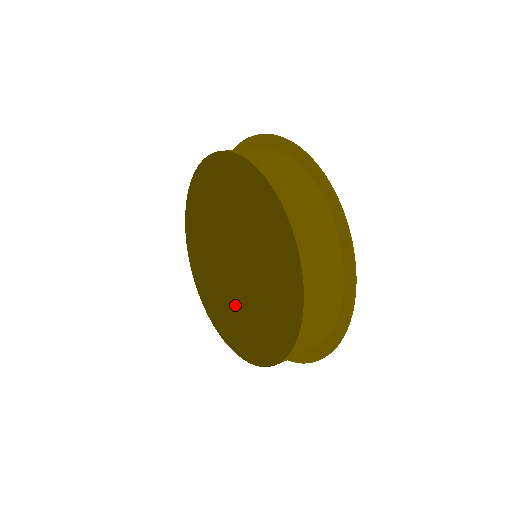
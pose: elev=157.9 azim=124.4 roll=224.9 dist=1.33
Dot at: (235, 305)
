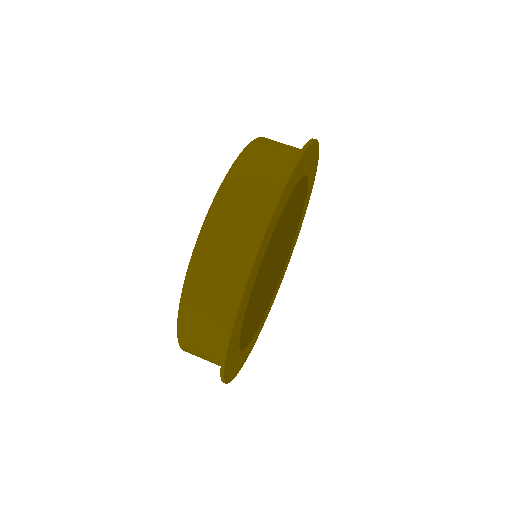
Dot at: occluded
